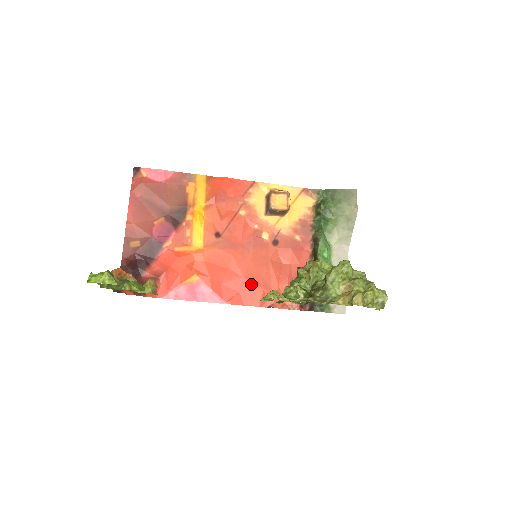
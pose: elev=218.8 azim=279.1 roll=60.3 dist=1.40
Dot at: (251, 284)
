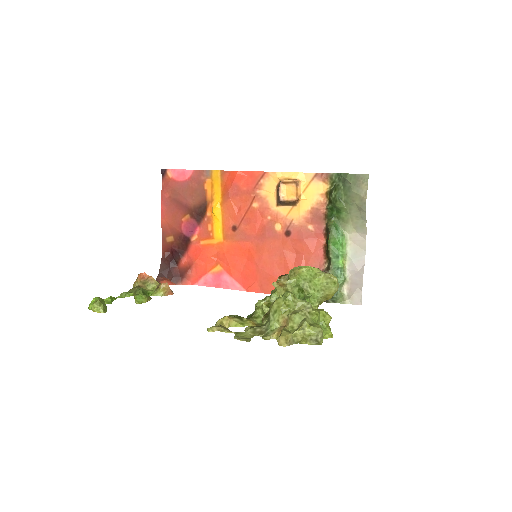
Dot at: (266, 274)
